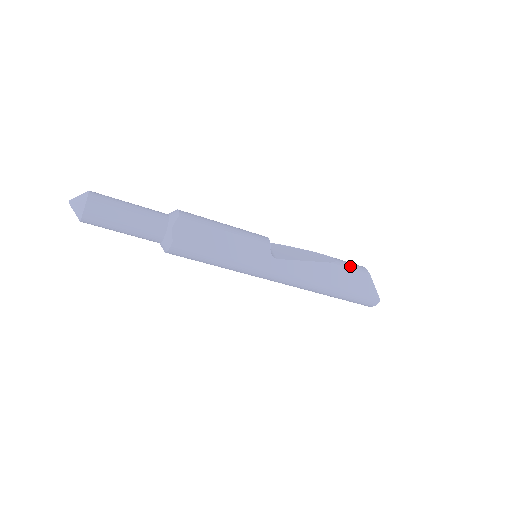
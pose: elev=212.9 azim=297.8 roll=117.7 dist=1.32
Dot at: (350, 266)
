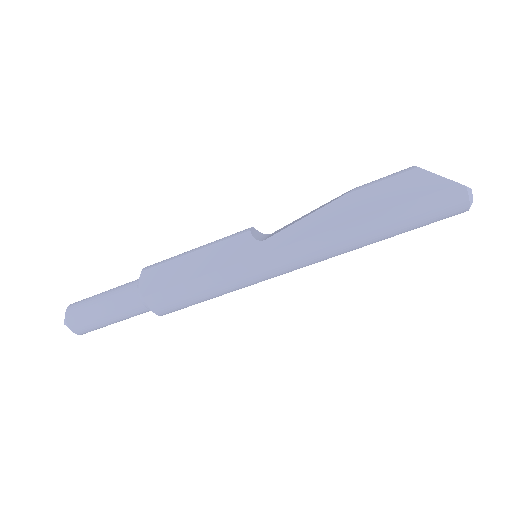
Dot at: (379, 180)
